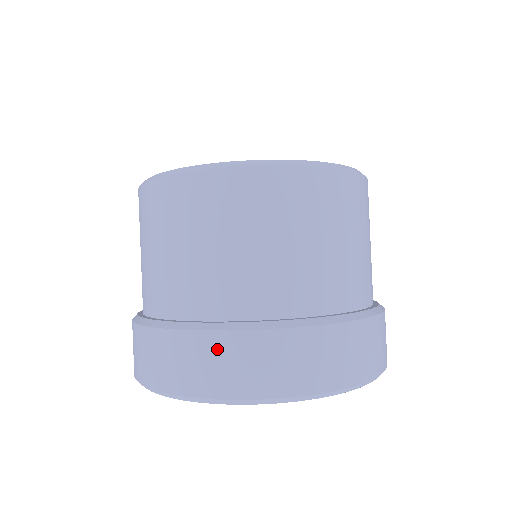
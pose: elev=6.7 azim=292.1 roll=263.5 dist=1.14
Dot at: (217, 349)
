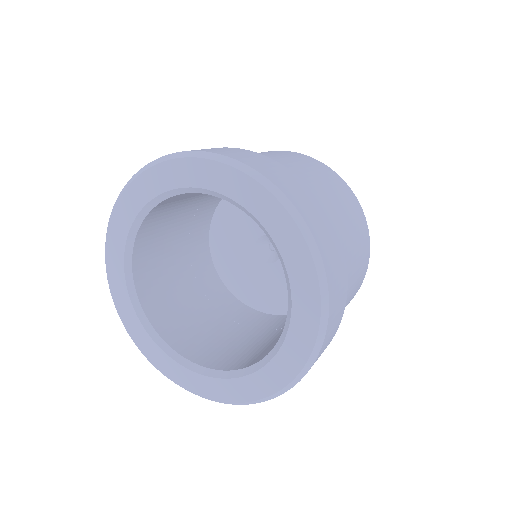
Dot at: occluded
